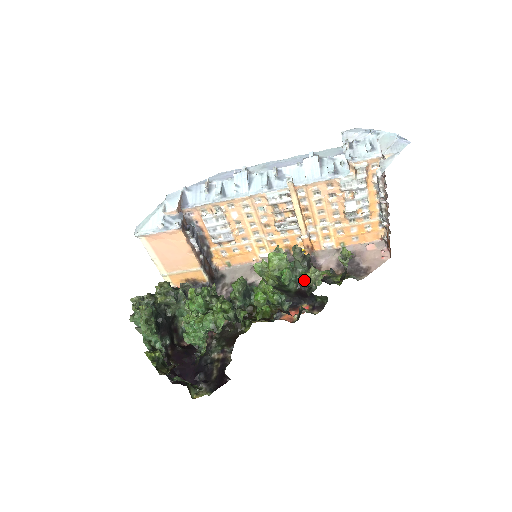
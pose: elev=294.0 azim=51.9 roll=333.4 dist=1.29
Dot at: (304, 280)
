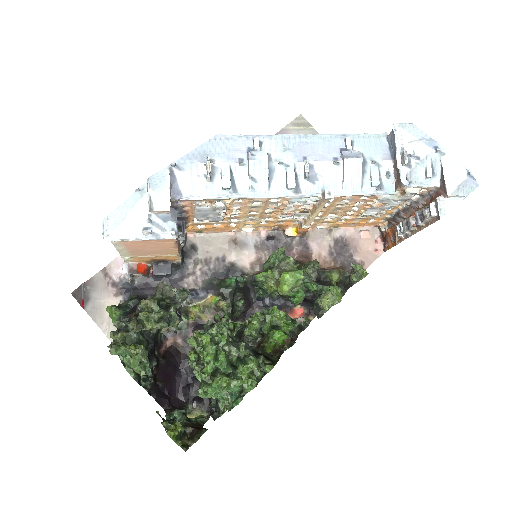
Dot at: (308, 290)
